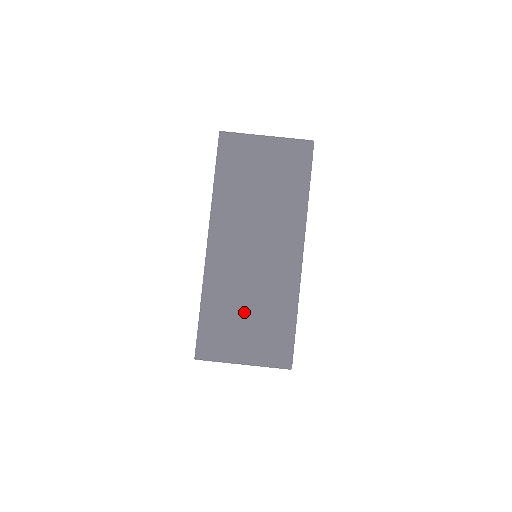
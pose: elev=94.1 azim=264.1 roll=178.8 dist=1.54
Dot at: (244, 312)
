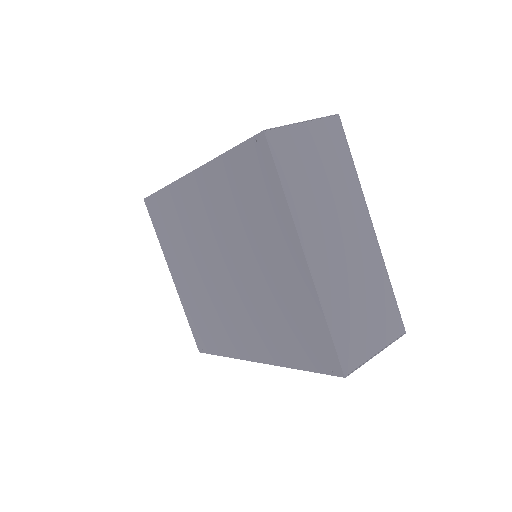
Dot at: (359, 306)
